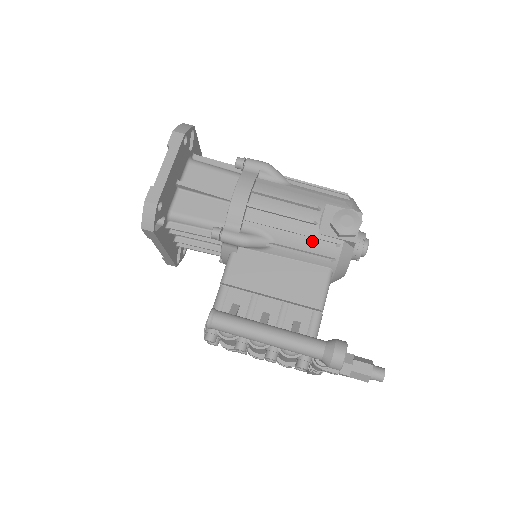
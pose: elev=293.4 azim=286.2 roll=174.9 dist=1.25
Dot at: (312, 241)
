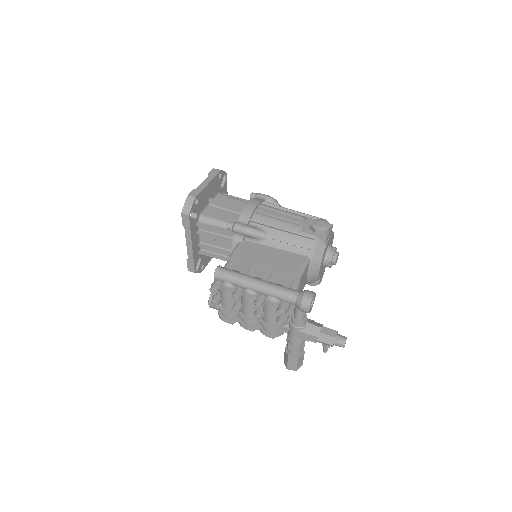
Dot at: (296, 236)
